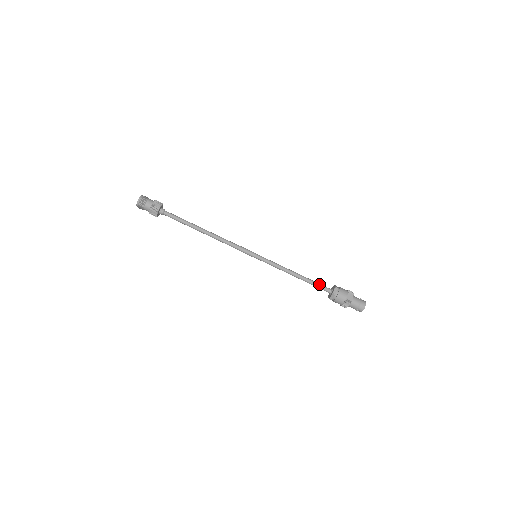
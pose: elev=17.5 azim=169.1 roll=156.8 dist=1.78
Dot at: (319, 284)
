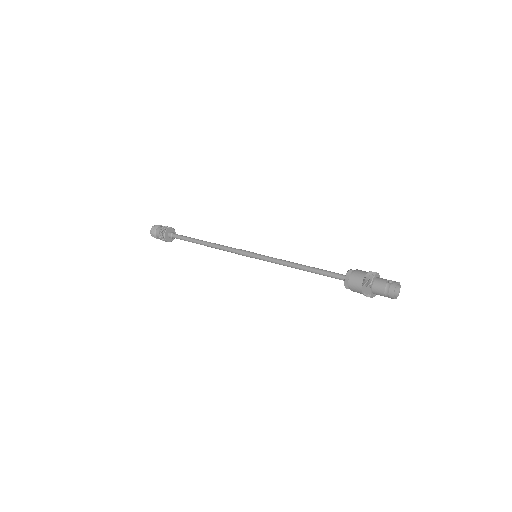
Dot at: (328, 274)
